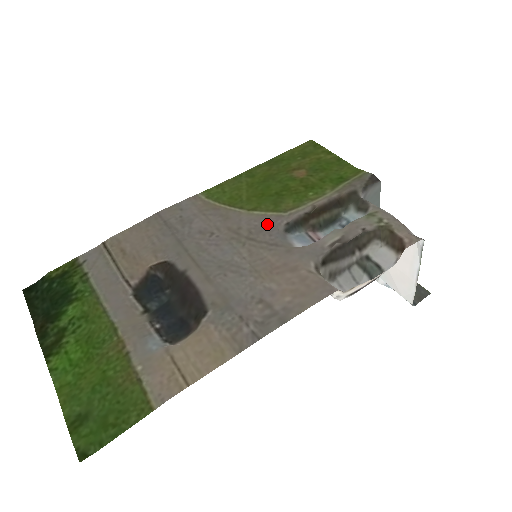
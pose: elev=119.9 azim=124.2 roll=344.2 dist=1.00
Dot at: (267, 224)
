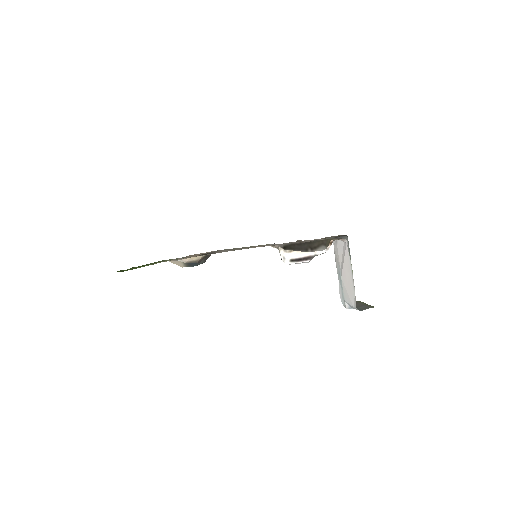
Dot at: occluded
